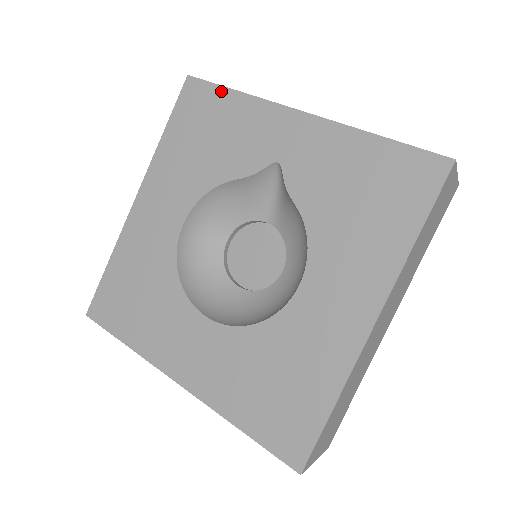
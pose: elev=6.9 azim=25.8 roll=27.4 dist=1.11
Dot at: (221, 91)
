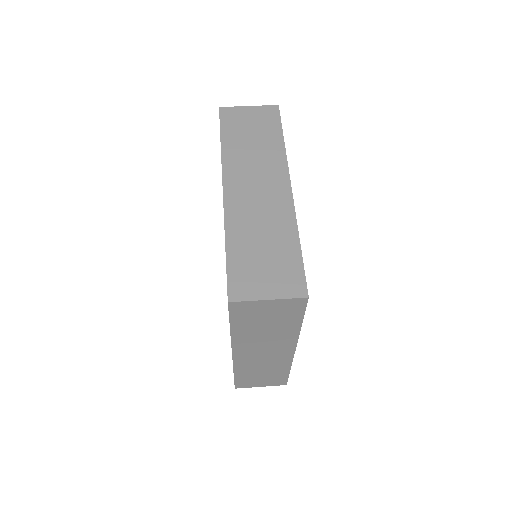
Dot at: (220, 136)
